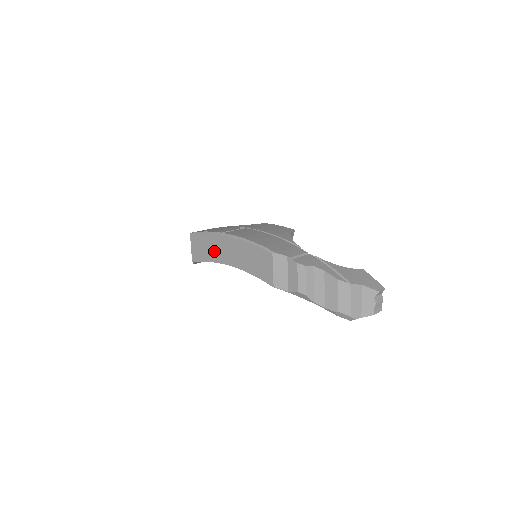
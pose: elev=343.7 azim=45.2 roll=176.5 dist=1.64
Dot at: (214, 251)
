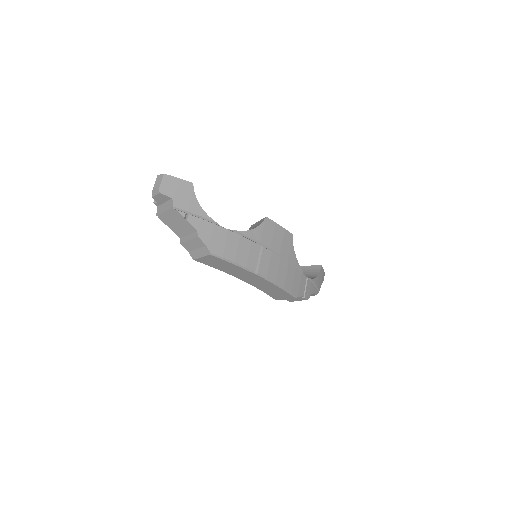
Dot at: (234, 272)
